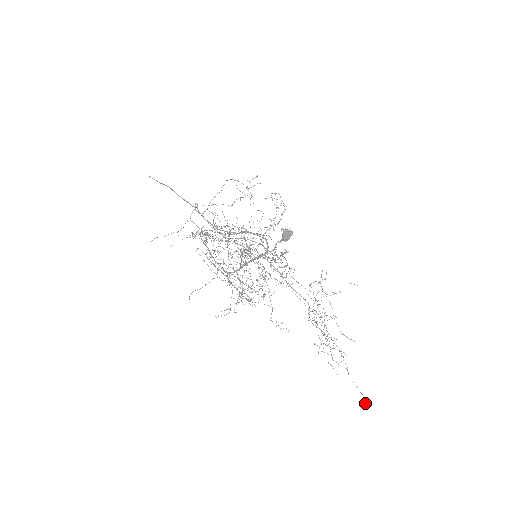
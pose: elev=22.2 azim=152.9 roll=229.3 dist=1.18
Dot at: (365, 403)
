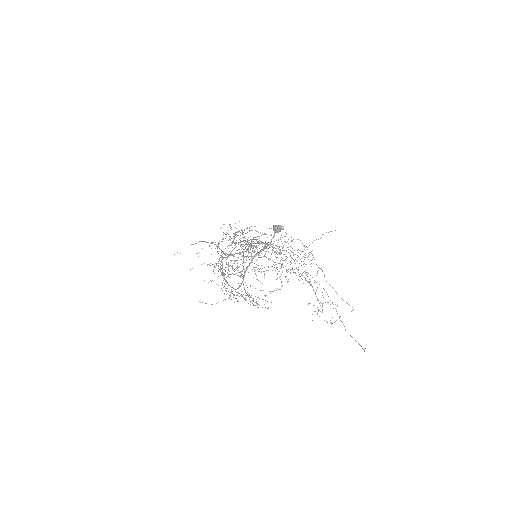
Dot at: occluded
